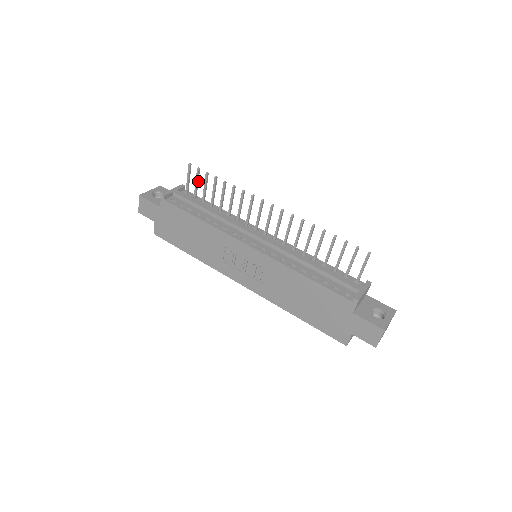
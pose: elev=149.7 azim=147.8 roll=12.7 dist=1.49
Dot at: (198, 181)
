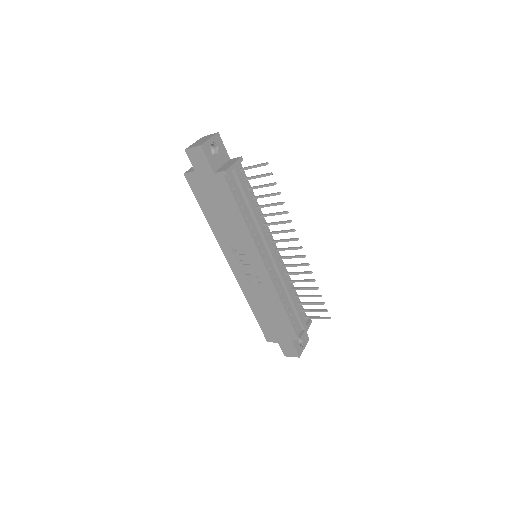
Dot at: (261, 176)
